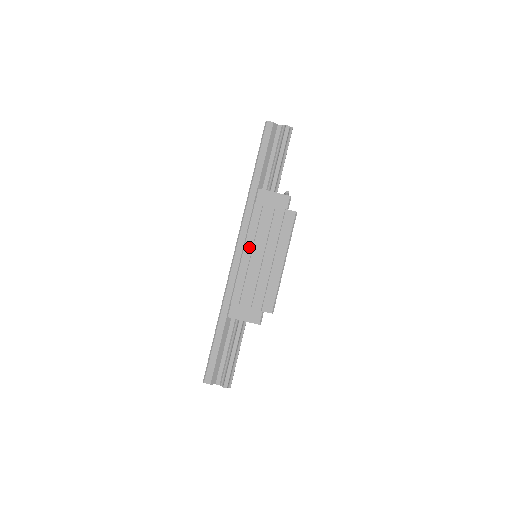
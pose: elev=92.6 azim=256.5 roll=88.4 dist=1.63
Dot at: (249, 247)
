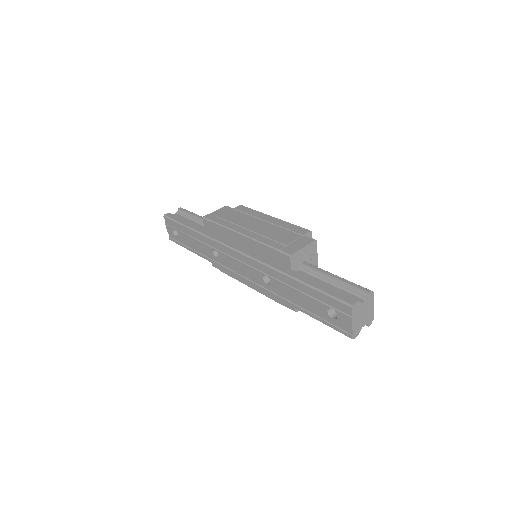
Dot at: (241, 230)
